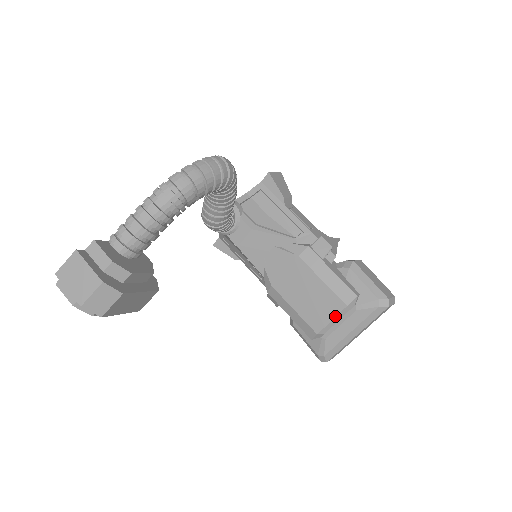
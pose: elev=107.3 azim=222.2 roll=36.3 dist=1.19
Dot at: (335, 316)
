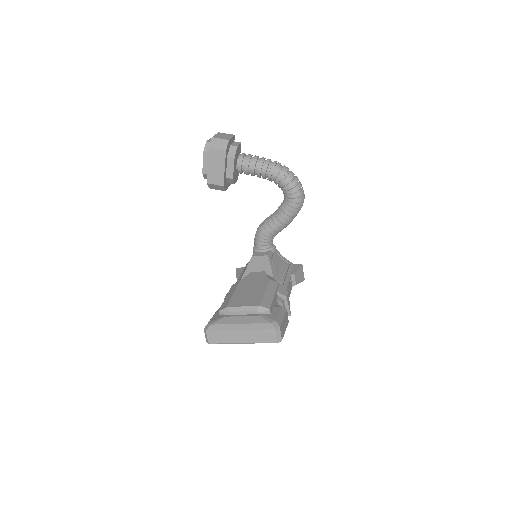
Dot at: (247, 306)
